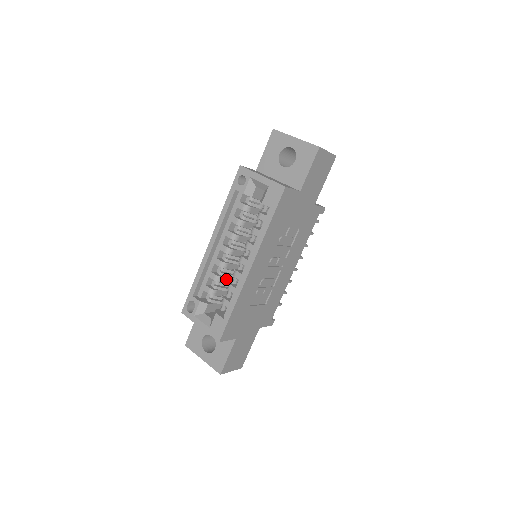
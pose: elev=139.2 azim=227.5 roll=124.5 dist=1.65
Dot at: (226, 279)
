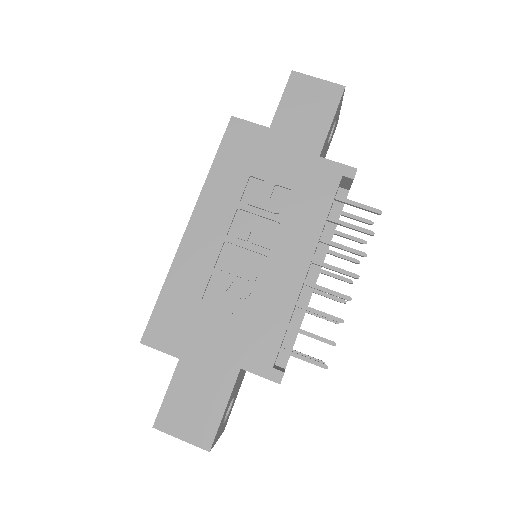
Dot at: occluded
